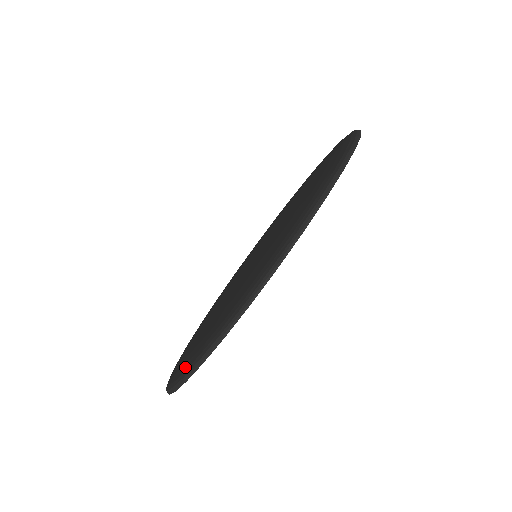
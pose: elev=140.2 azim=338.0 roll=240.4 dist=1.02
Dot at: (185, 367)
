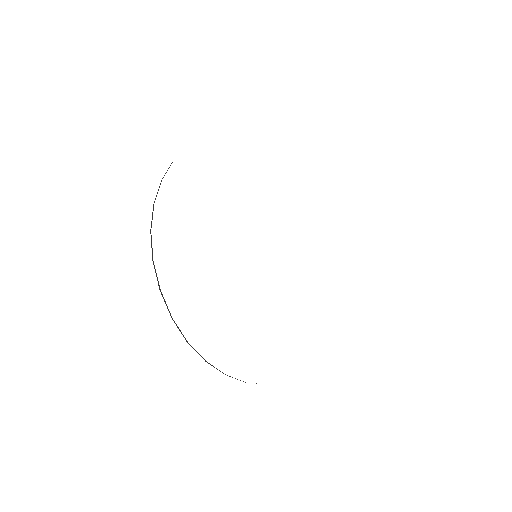
Dot at: occluded
